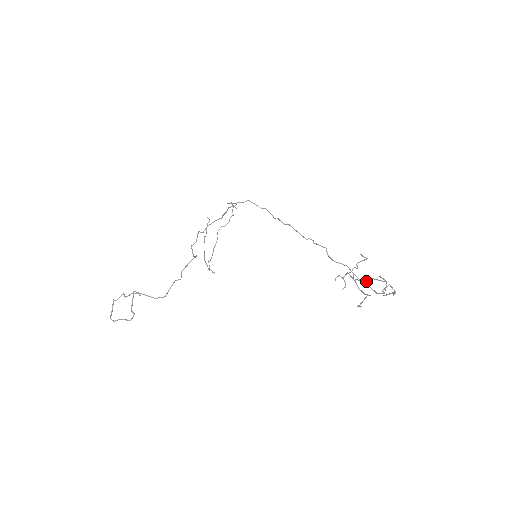
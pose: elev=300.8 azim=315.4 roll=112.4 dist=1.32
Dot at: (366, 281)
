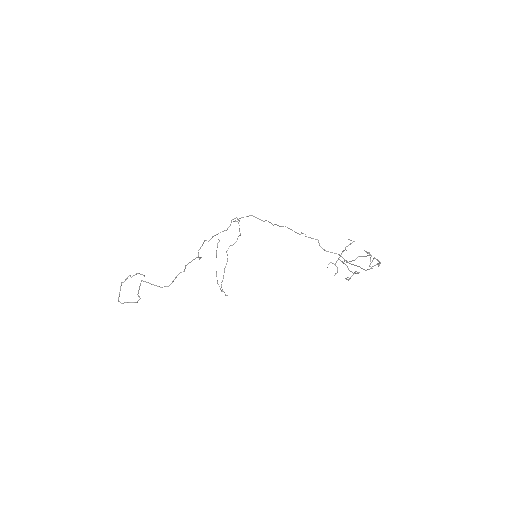
Dot at: (354, 260)
